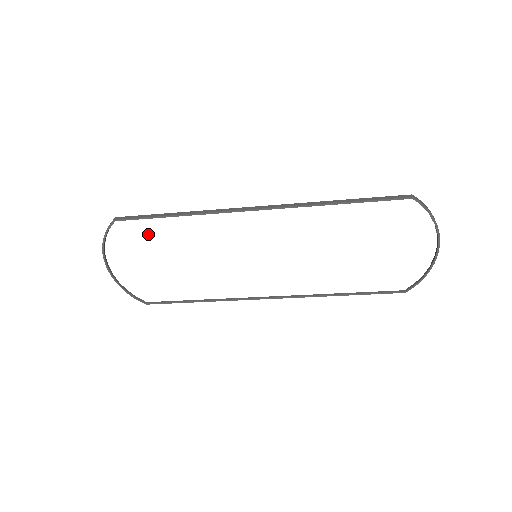
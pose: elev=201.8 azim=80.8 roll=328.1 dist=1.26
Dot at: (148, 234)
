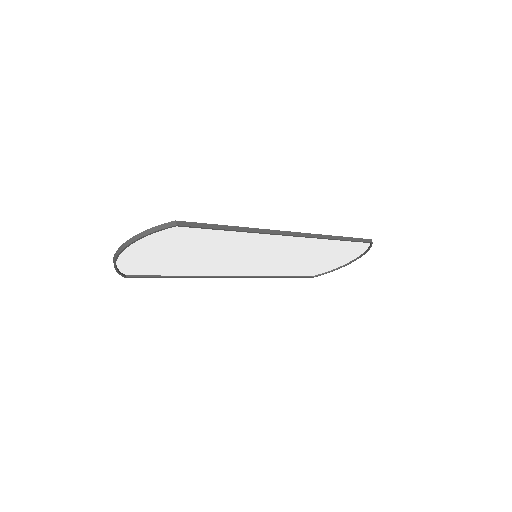
Dot at: (193, 236)
